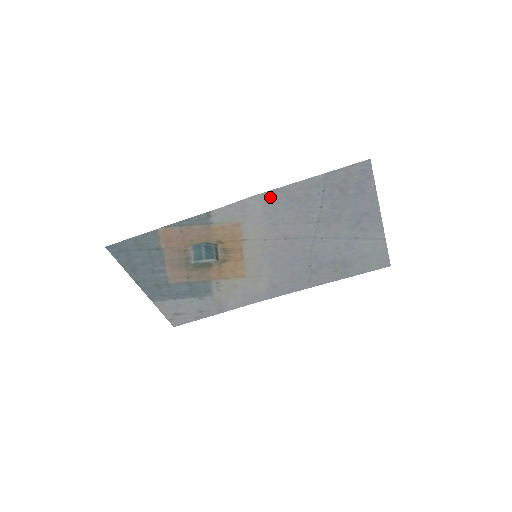
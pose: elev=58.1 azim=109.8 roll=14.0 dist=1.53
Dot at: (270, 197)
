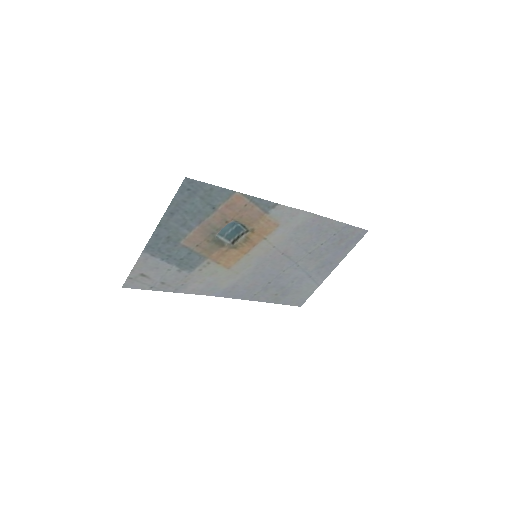
Dot at: (312, 219)
